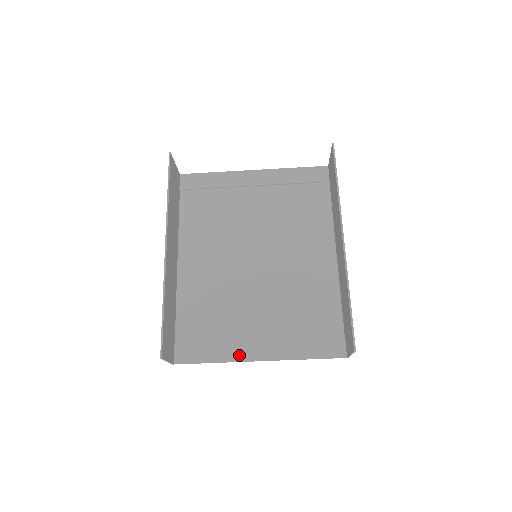
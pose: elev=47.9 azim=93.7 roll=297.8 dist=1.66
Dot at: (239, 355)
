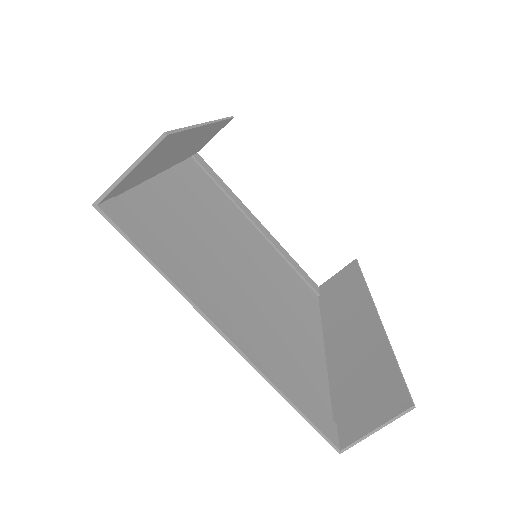
Dot at: (202, 302)
